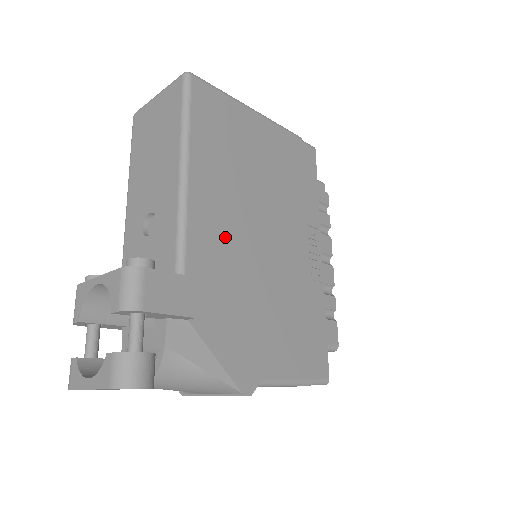
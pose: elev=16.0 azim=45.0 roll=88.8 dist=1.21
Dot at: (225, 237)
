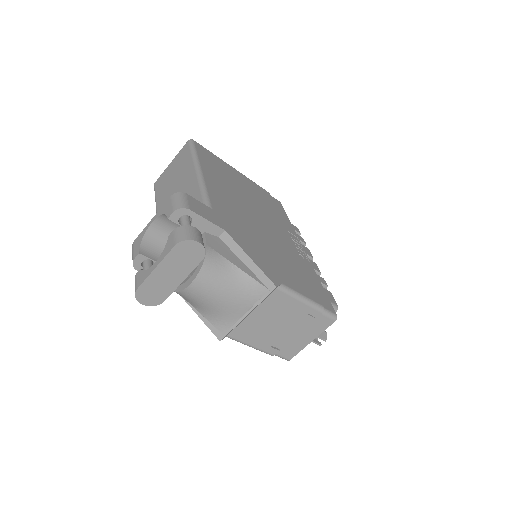
Dot at: (233, 207)
